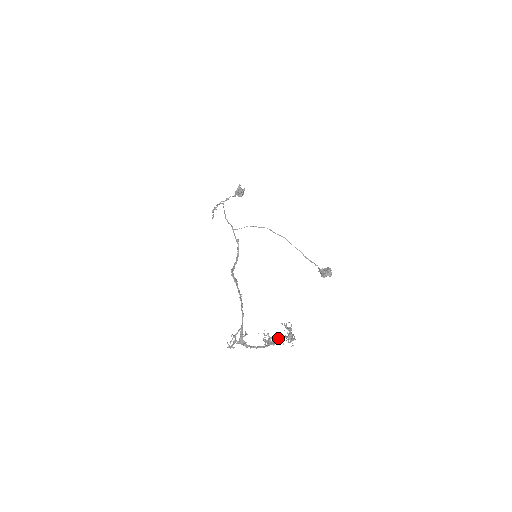
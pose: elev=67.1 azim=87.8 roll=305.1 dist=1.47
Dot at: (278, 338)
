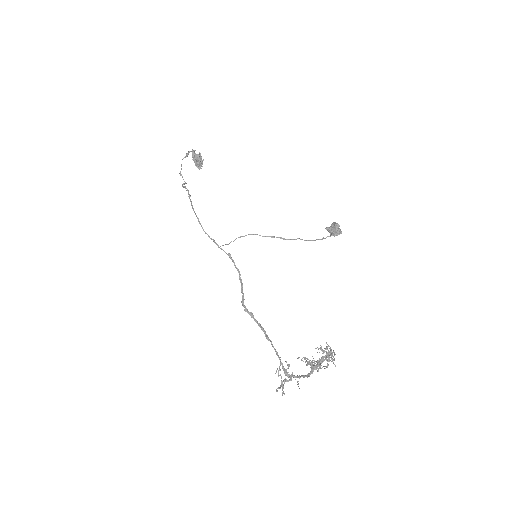
Dot at: (319, 359)
